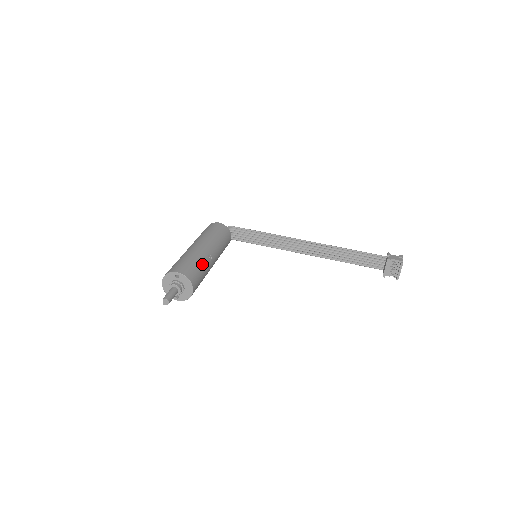
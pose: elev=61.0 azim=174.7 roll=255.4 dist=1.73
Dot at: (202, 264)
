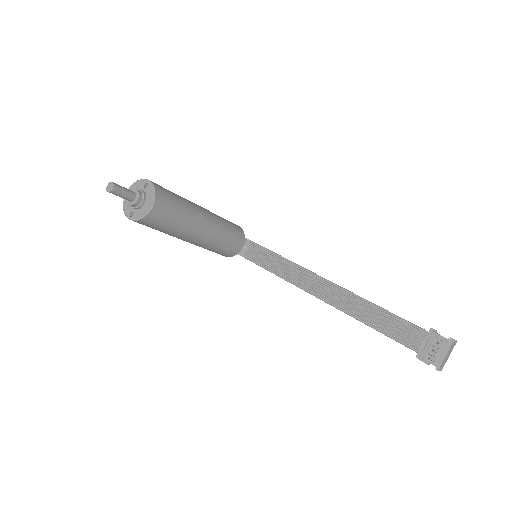
Dot at: (185, 207)
